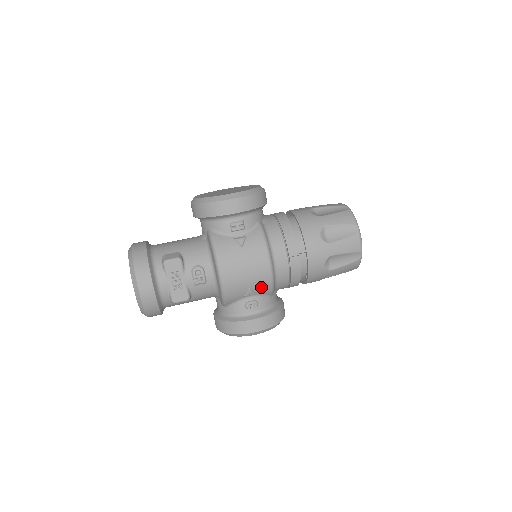
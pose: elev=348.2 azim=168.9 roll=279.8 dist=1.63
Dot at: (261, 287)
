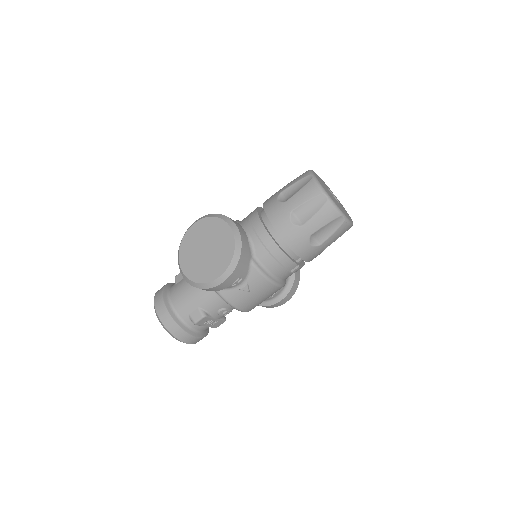
Dot at: occluded
